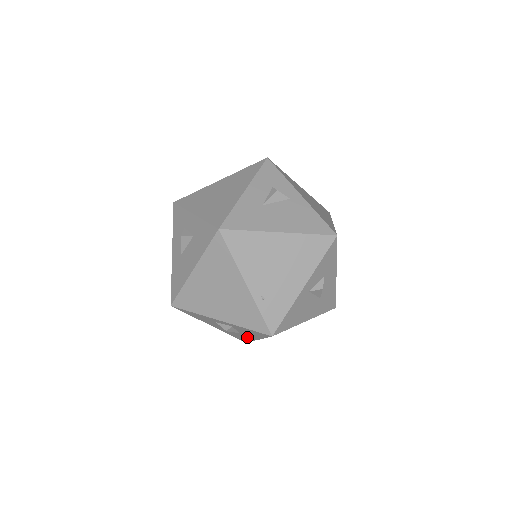
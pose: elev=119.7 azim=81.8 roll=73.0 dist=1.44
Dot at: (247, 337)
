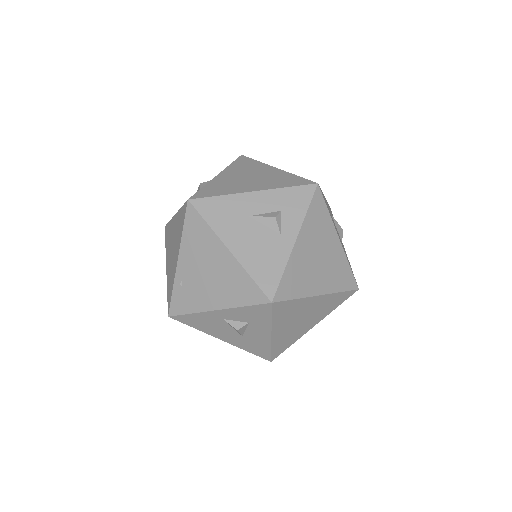
Dot at: occluded
